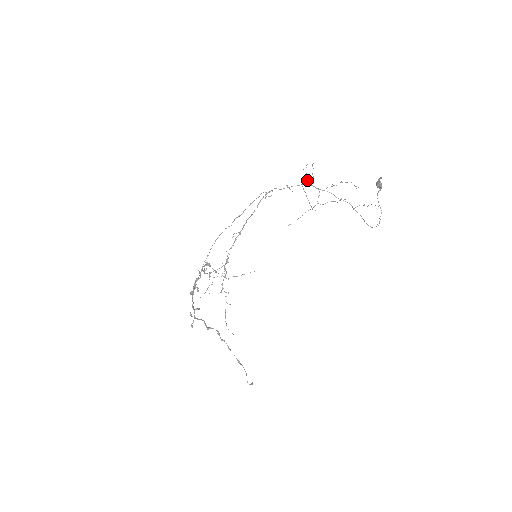
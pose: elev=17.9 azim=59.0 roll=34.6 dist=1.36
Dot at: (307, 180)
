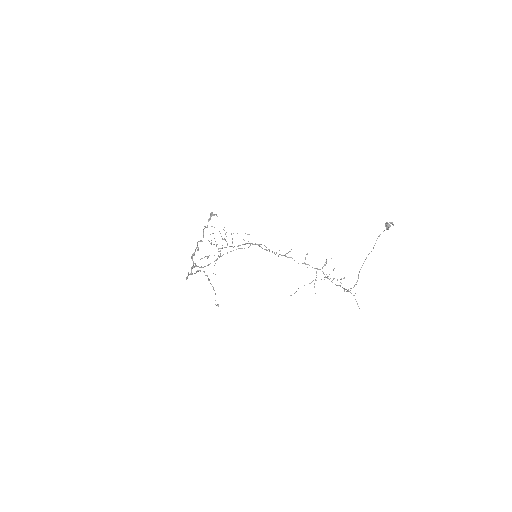
Dot at: occluded
